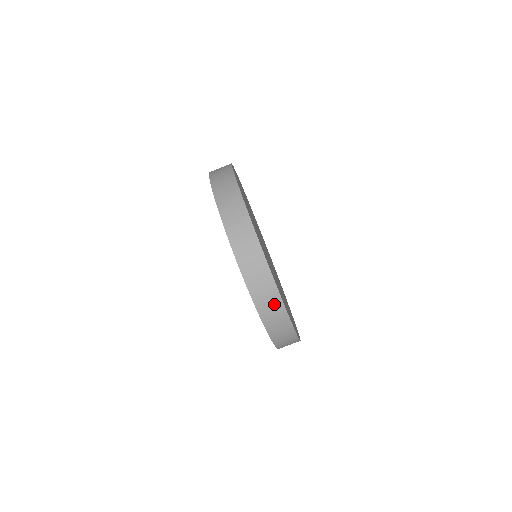
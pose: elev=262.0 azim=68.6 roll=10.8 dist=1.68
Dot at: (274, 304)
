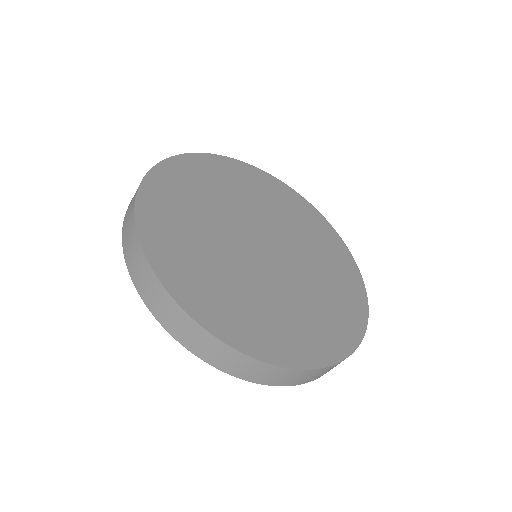
Dot at: (266, 371)
